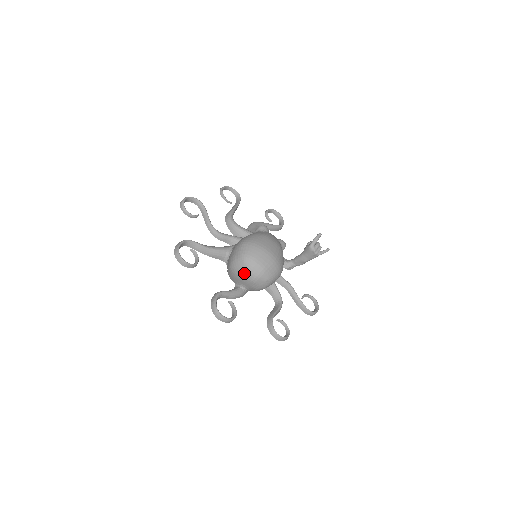
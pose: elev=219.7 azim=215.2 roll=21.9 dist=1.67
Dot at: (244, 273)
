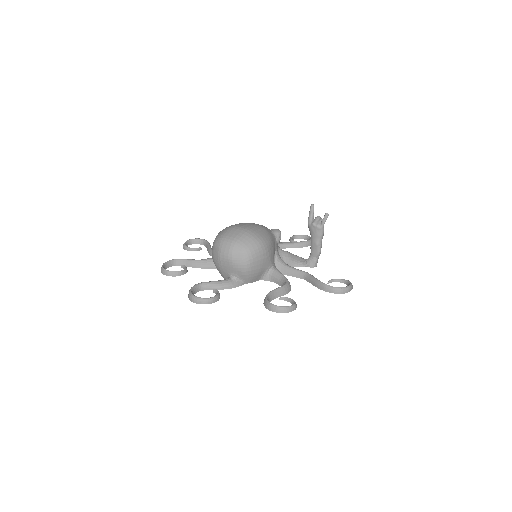
Dot at: (218, 255)
